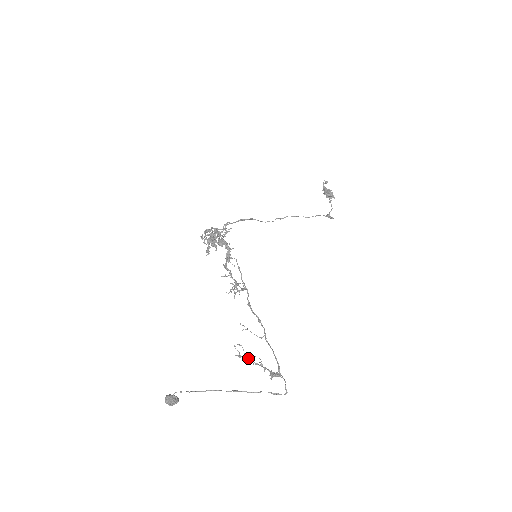
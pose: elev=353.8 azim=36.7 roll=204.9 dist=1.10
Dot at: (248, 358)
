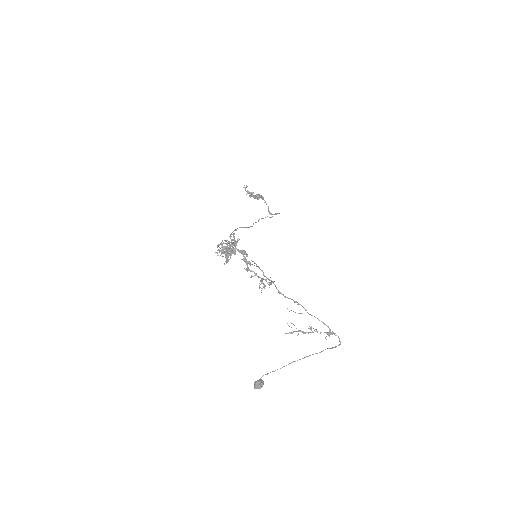
Dot at: (302, 331)
